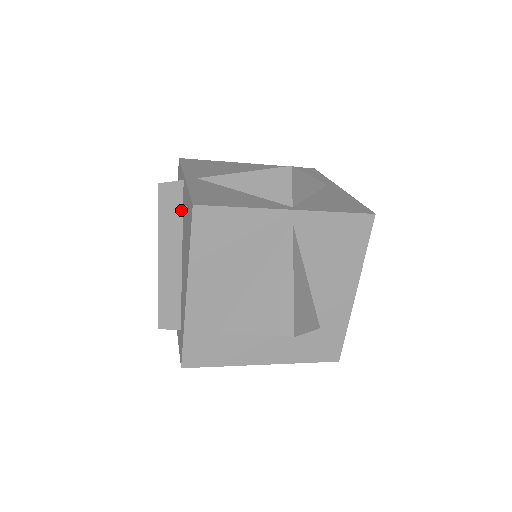
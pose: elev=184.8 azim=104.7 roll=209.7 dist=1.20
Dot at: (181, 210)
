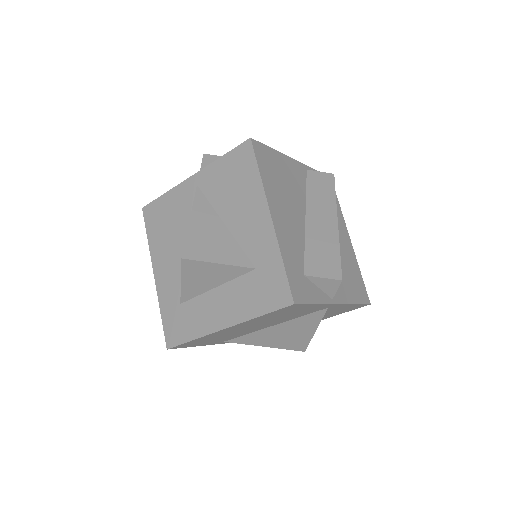
Dot at: occluded
